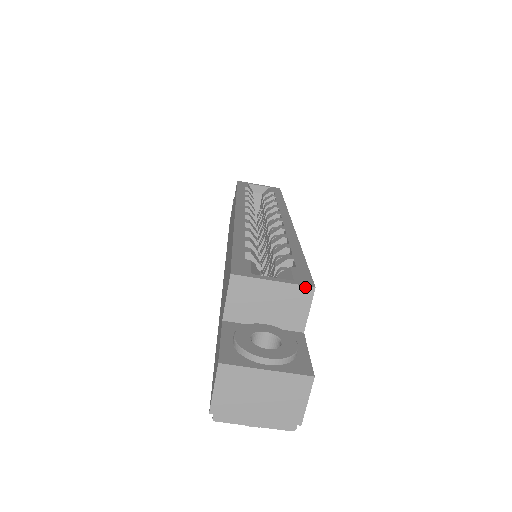
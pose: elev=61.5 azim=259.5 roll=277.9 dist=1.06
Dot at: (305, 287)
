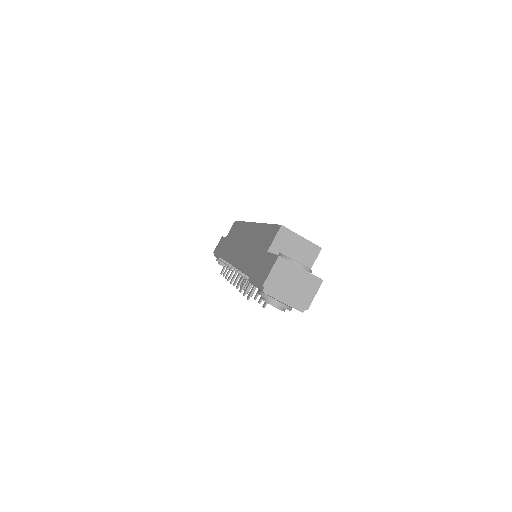
Dot at: (317, 246)
